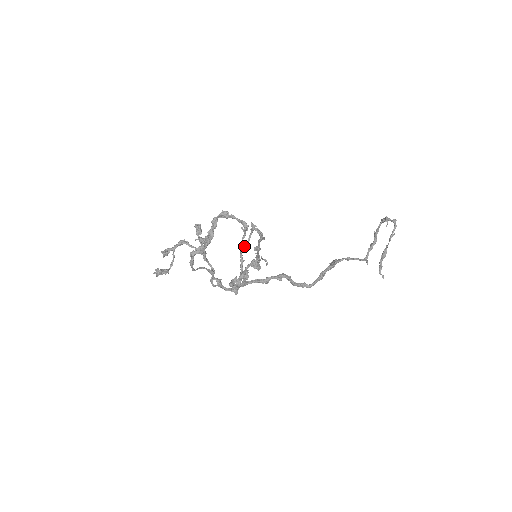
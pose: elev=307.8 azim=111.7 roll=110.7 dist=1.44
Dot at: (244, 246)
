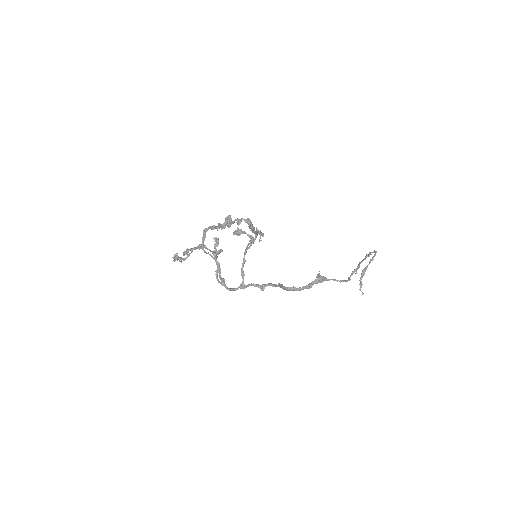
Dot at: (248, 248)
